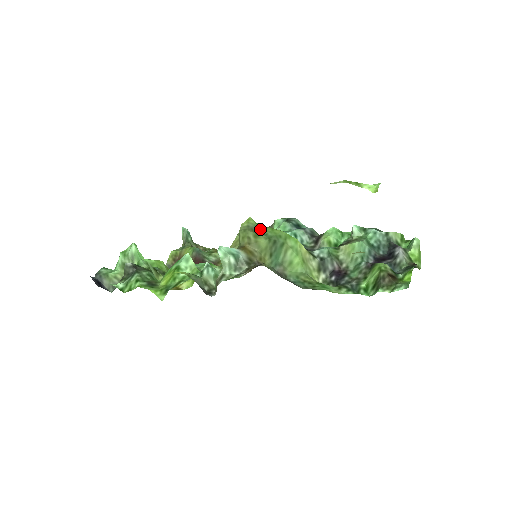
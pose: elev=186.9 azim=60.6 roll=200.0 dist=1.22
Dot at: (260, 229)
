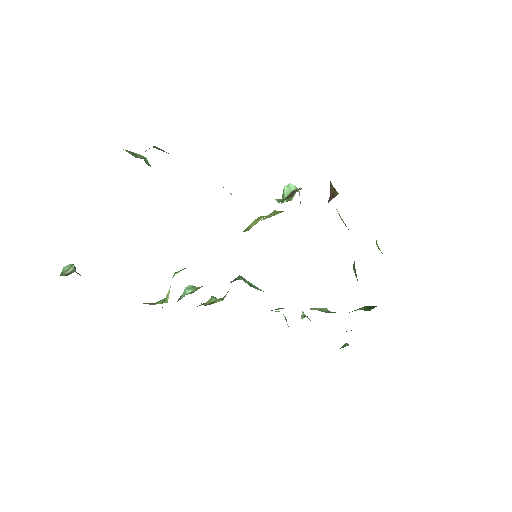
Dot at: occluded
